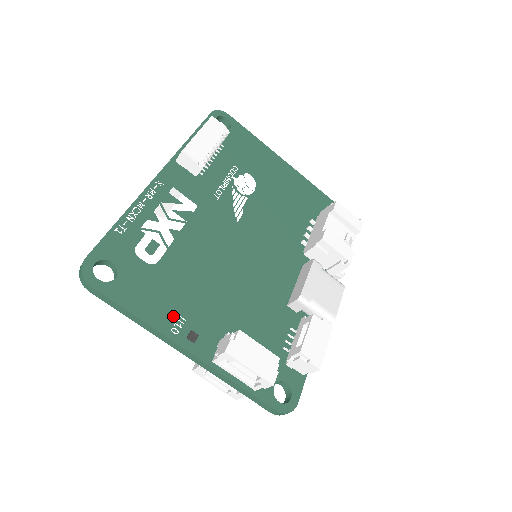
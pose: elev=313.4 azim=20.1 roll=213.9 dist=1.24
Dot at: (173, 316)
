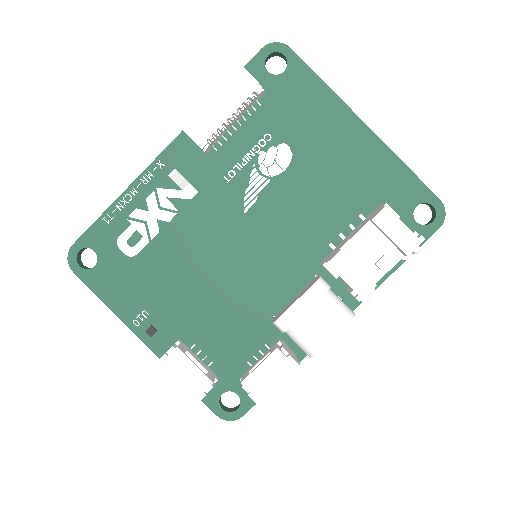
Dot at: (138, 309)
